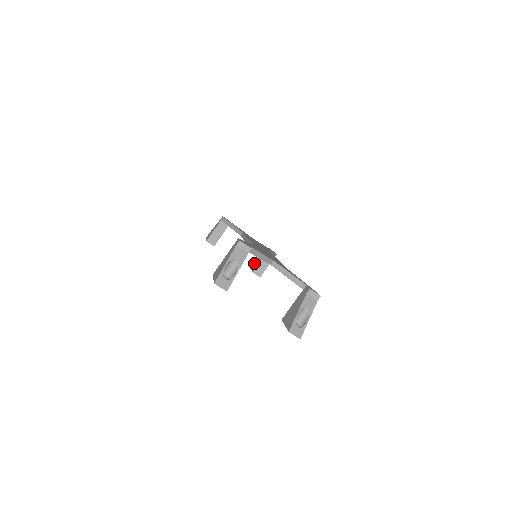
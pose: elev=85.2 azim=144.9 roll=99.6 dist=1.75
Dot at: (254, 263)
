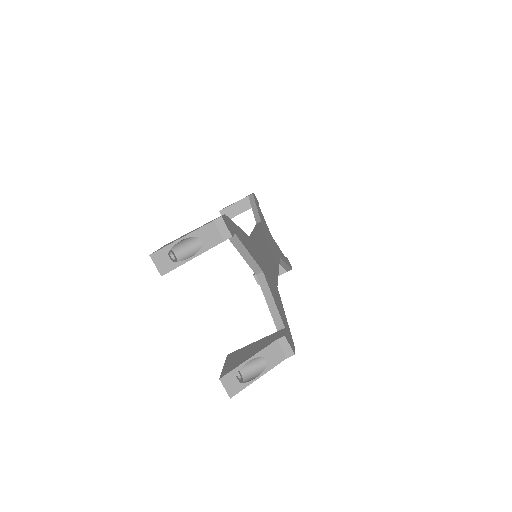
Dot at: occluded
